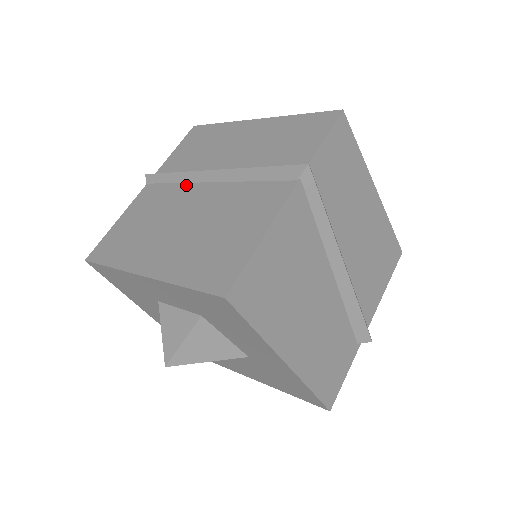
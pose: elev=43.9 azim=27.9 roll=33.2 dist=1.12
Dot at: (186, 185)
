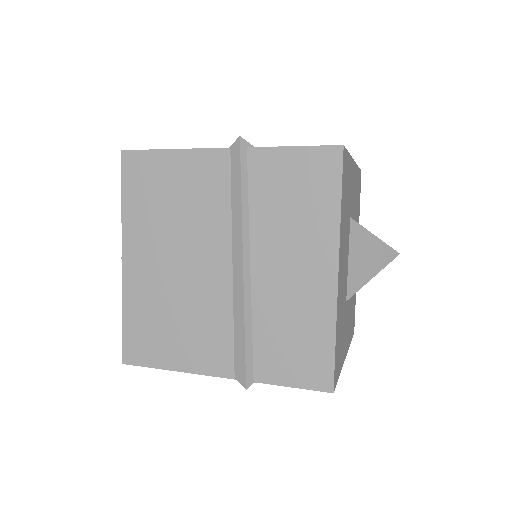
Dot at: (228, 228)
